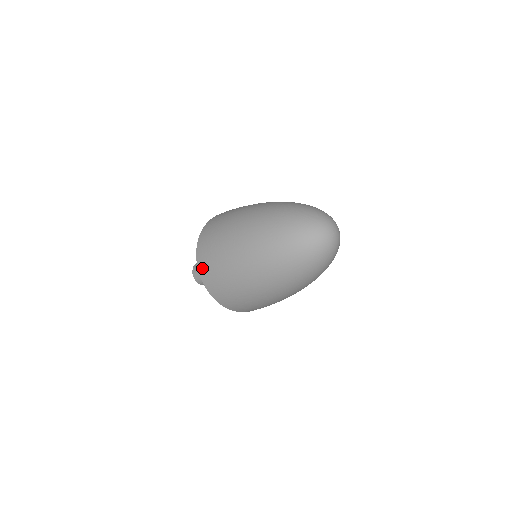
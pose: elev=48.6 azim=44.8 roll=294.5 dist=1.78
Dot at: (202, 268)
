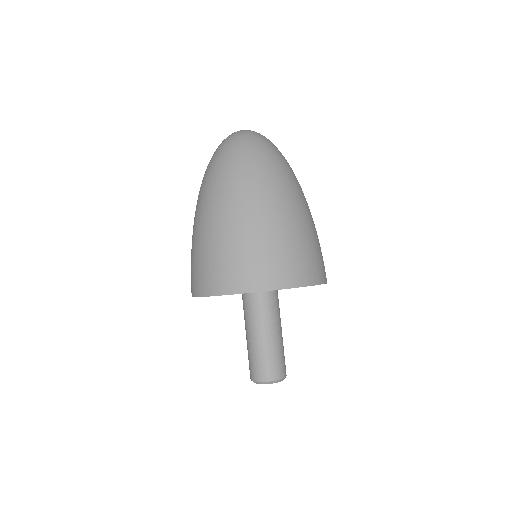
Dot at: (203, 287)
